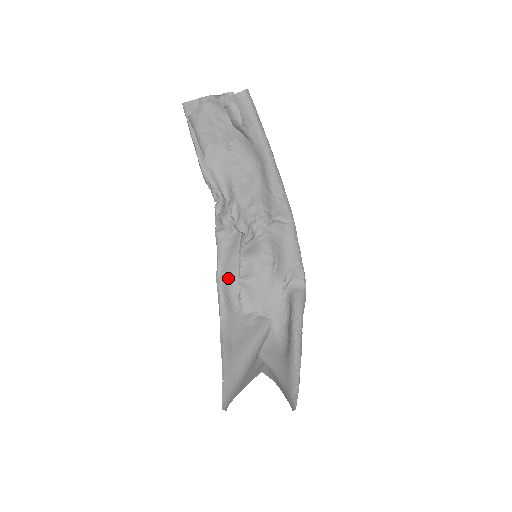
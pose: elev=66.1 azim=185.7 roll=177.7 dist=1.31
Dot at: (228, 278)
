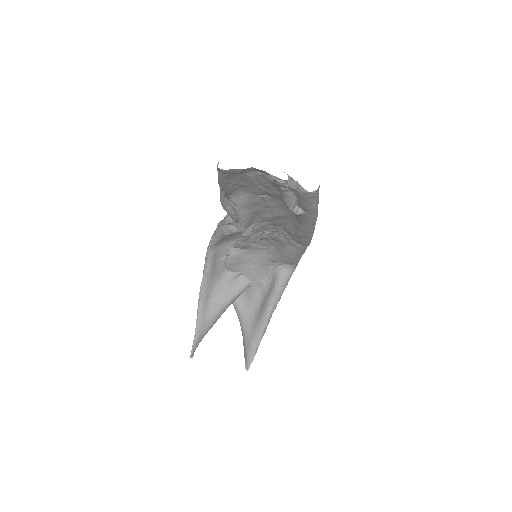
Dot at: (220, 245)
